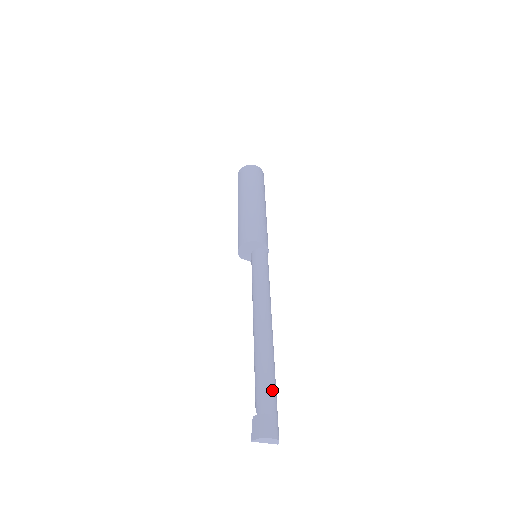
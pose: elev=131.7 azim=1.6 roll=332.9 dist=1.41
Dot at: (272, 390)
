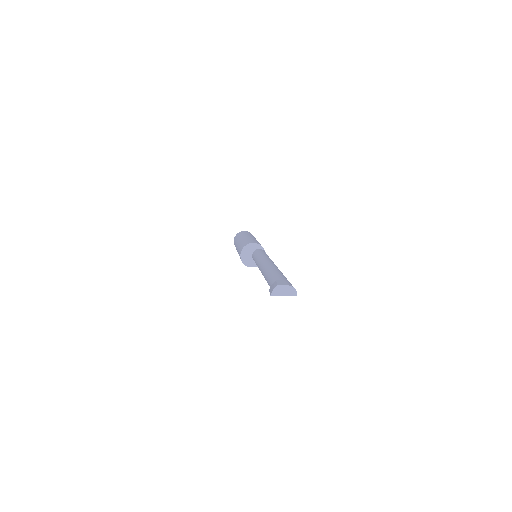
Dot at: (281, 275)
